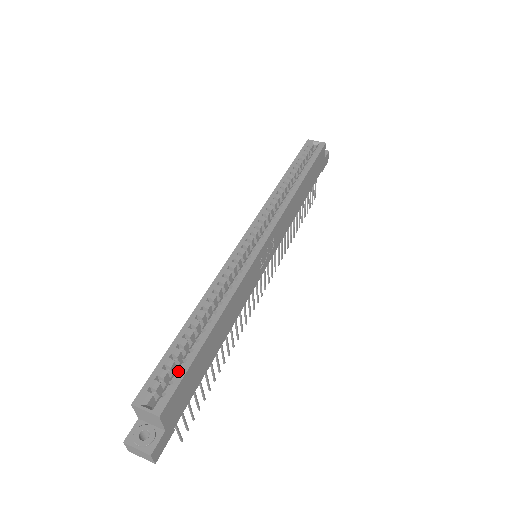
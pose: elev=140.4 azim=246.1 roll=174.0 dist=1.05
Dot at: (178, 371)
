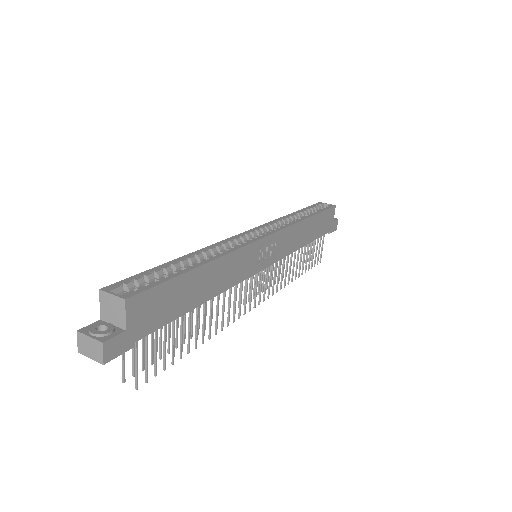
Dot at: (156, 283)
